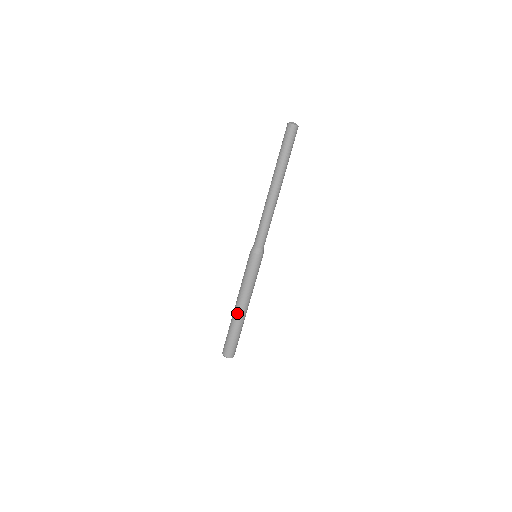
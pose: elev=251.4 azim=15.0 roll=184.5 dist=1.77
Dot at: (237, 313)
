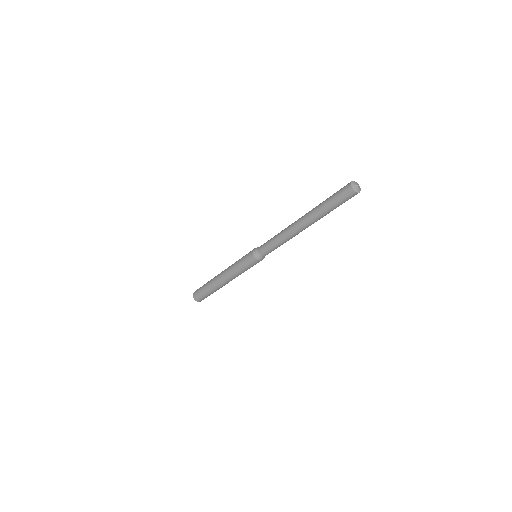
Dot at: (224, 285)
